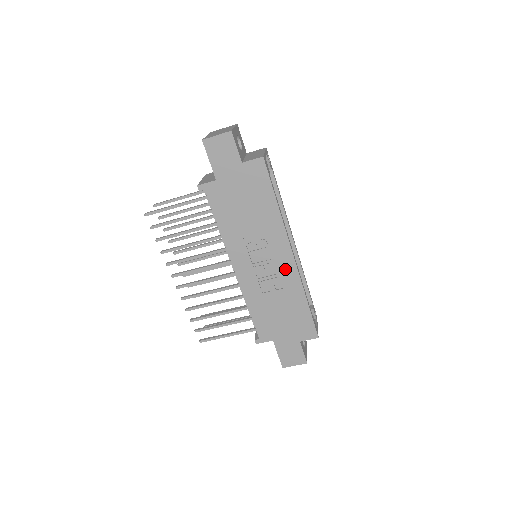
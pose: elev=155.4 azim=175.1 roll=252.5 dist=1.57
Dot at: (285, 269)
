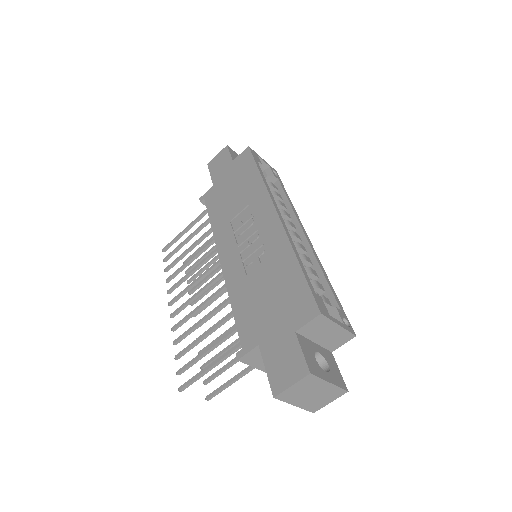
Dot at: (270, 233)
